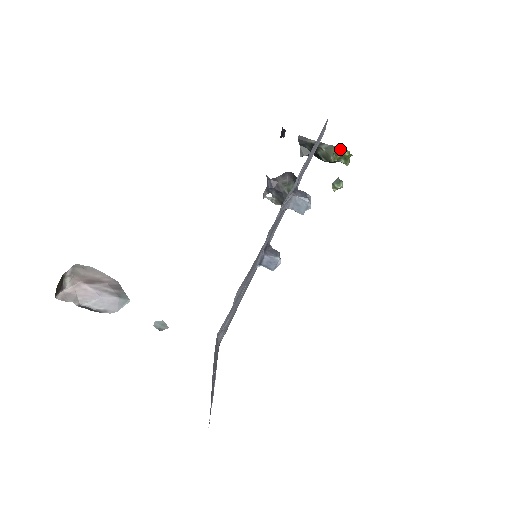
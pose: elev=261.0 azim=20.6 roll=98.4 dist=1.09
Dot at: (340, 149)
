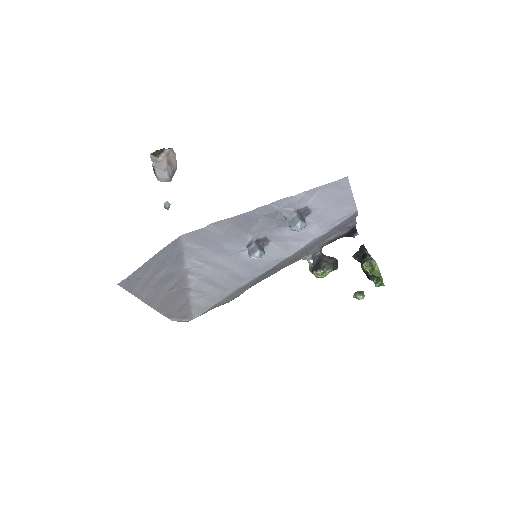
Dot at: (374, 261)
